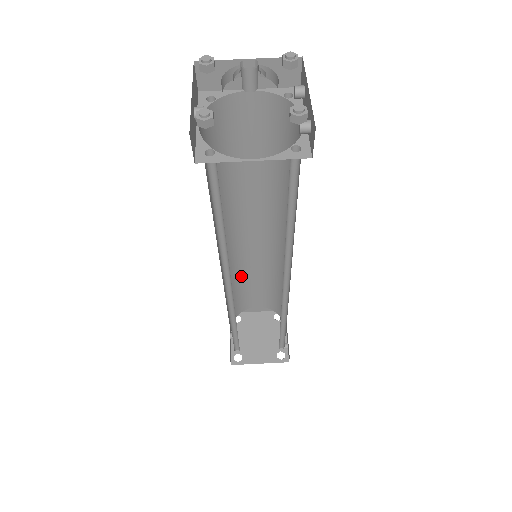
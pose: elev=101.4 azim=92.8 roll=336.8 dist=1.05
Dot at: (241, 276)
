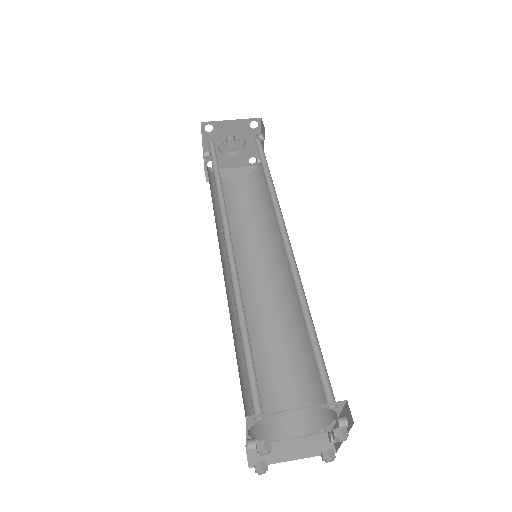
Dot at: (252, 348)
